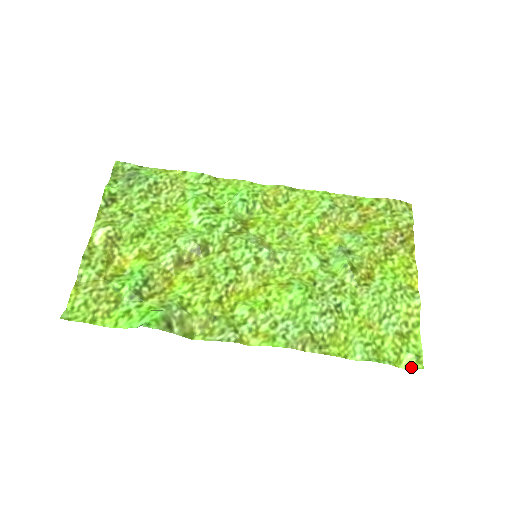
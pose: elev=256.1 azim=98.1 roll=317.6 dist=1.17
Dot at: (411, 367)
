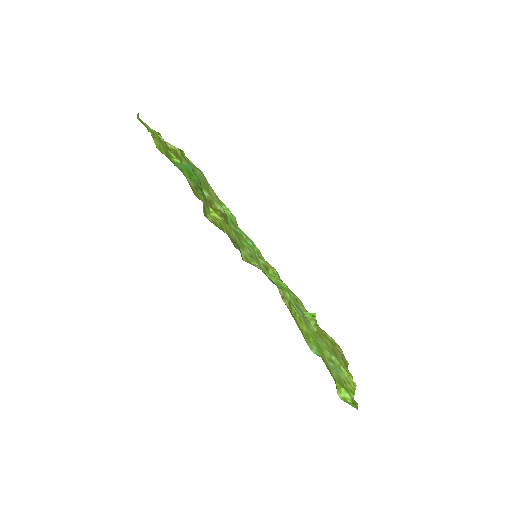
Dot at: (347, 402)
